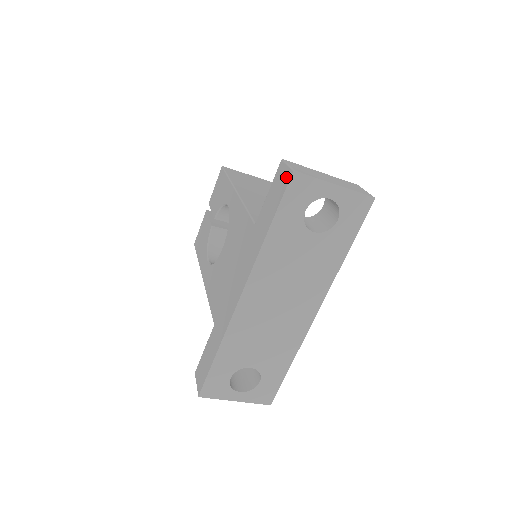
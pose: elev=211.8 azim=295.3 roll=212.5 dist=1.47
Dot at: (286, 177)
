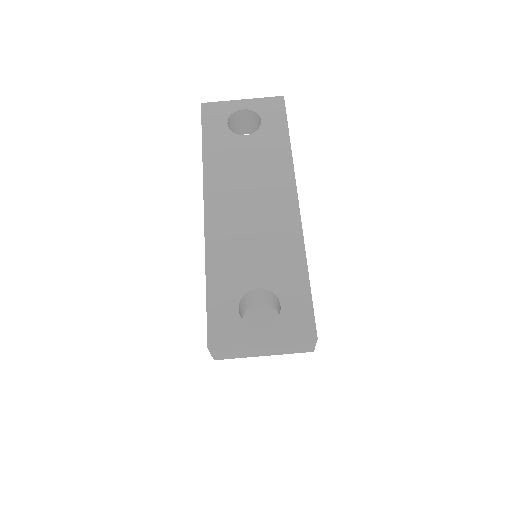
Dot at: occluded
